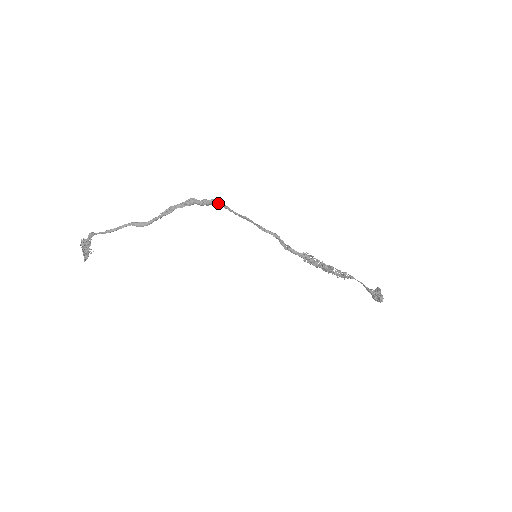
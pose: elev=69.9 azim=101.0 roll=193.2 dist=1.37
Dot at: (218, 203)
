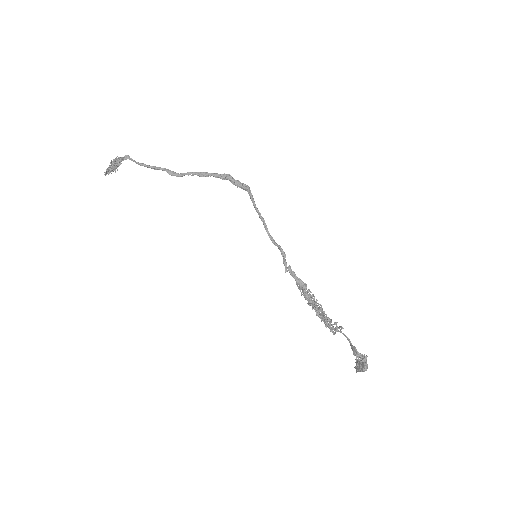
Dot at: (248, 188)
